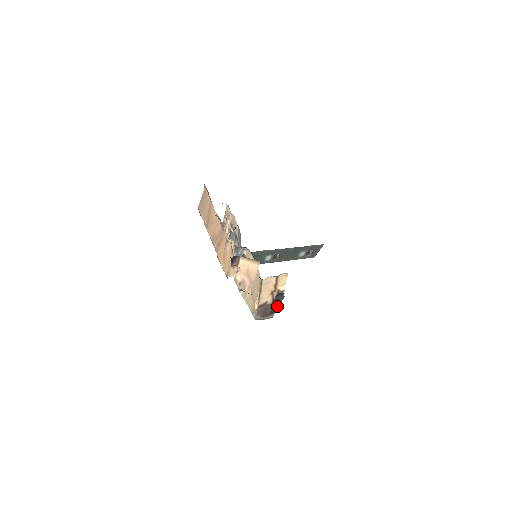
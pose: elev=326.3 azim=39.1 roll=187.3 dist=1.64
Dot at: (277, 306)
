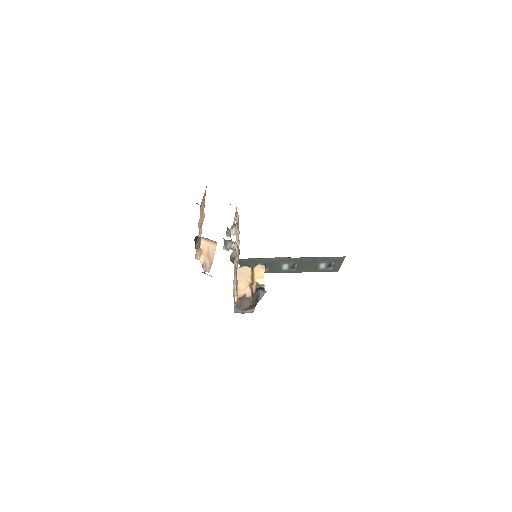
Dot at: (257, 301)
